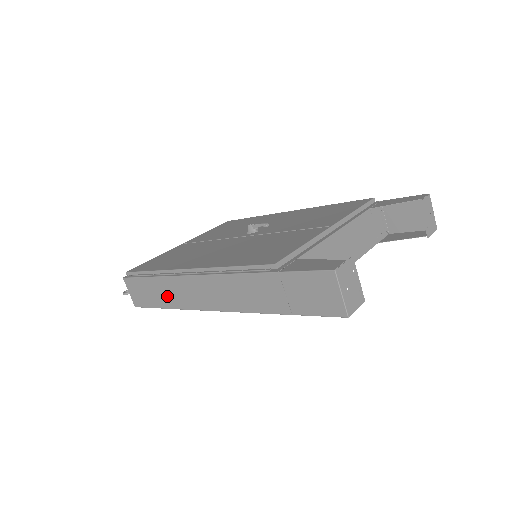
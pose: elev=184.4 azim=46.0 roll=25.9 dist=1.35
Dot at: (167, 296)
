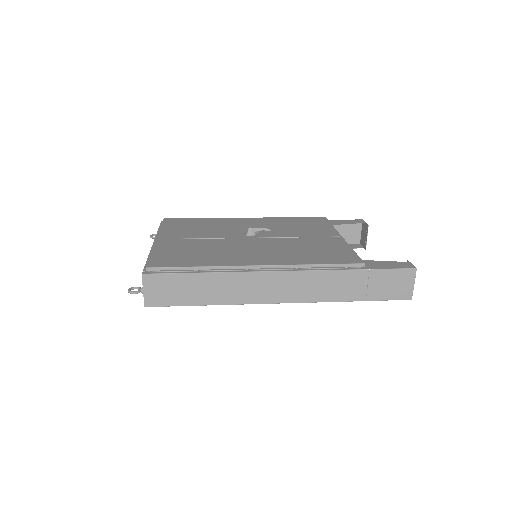
Dot at: (216, 292)
